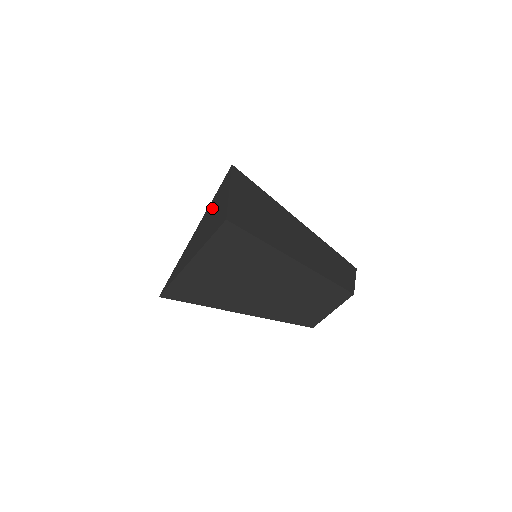
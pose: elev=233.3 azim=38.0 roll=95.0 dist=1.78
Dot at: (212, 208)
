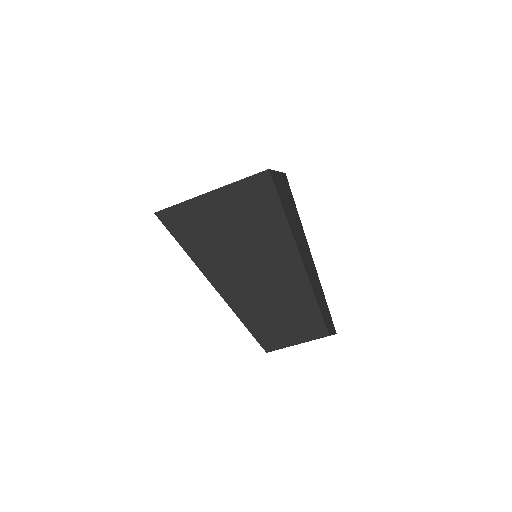
Dot at: occluded
